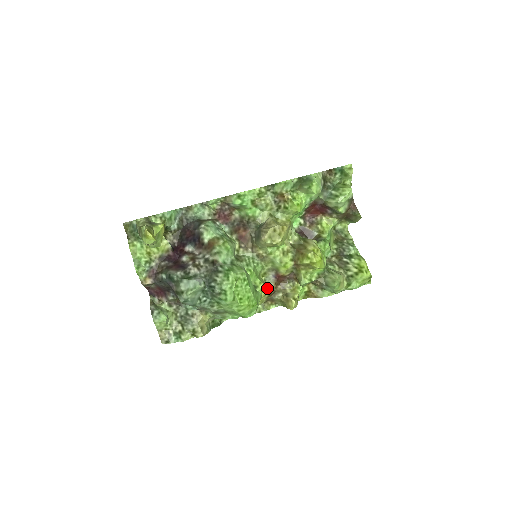
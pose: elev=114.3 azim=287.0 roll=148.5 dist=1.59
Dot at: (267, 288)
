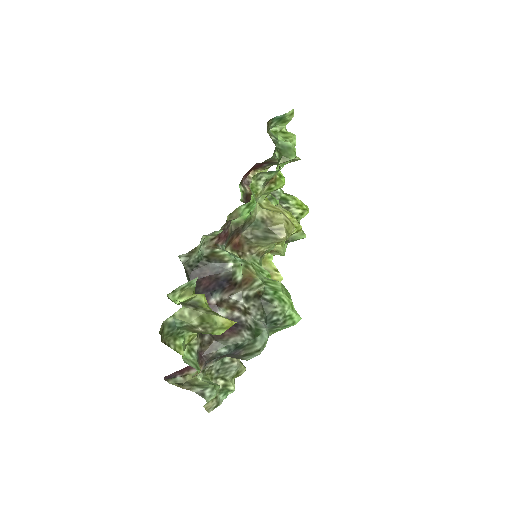
Dot at: occluded
